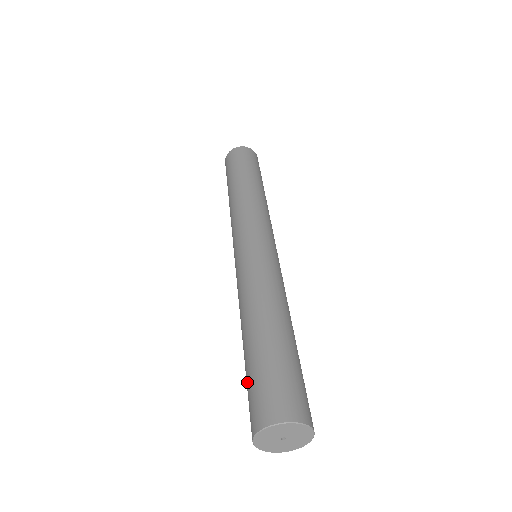
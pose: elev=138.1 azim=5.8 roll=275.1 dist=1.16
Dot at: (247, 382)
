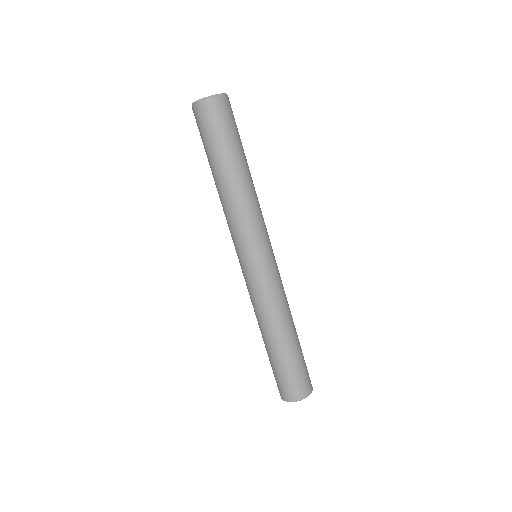
Dot at: occluded
